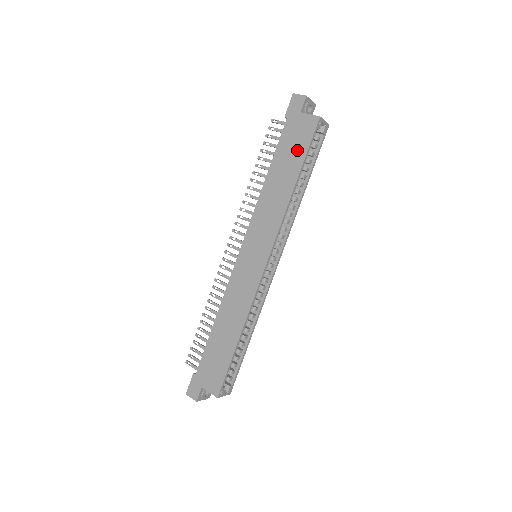
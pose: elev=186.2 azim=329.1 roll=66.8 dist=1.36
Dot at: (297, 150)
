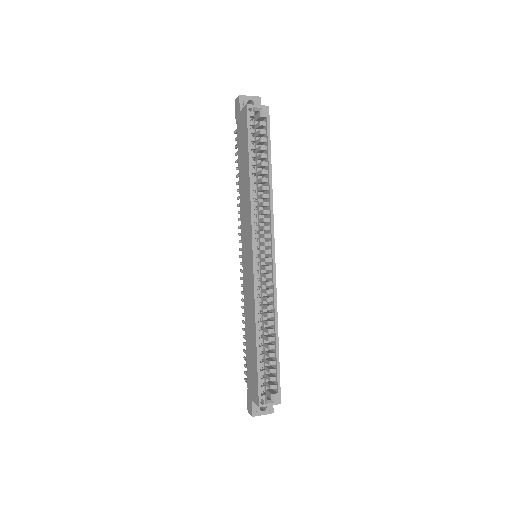
Dot at: (244, 144)
